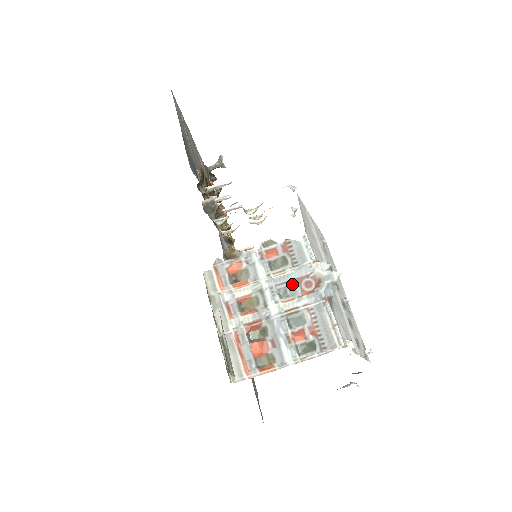
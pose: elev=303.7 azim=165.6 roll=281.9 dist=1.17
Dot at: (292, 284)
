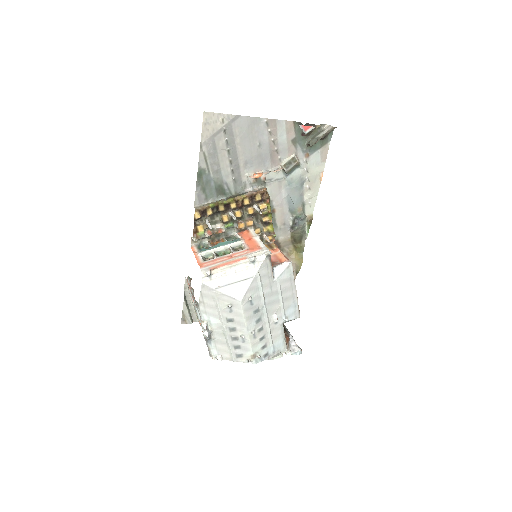
Dot at: occluded
